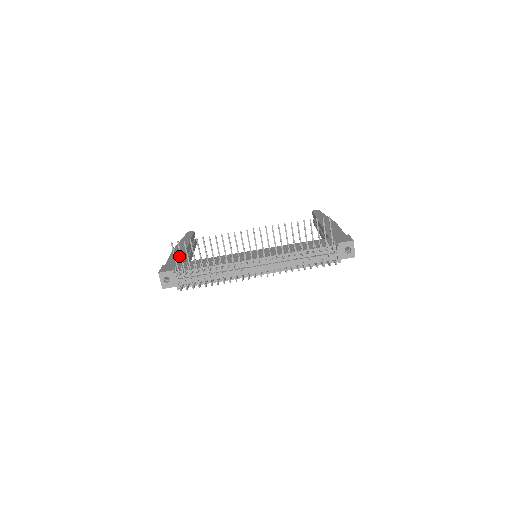
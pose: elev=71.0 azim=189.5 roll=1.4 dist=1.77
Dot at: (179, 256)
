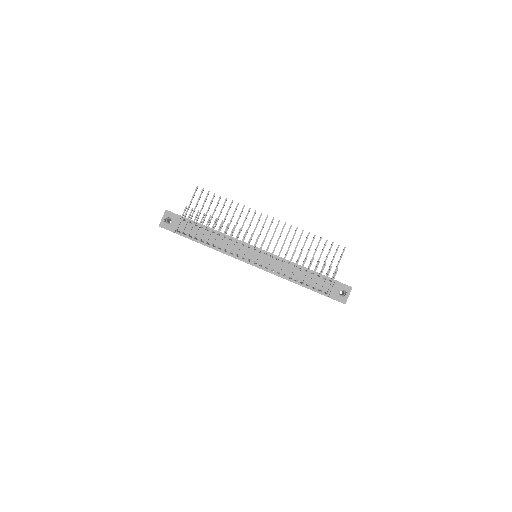
Dot at: occluded
